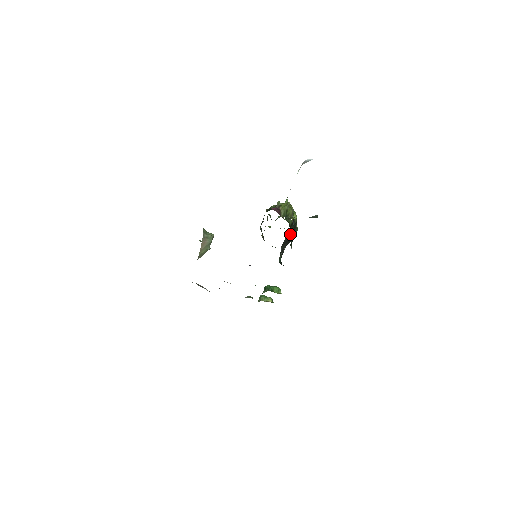
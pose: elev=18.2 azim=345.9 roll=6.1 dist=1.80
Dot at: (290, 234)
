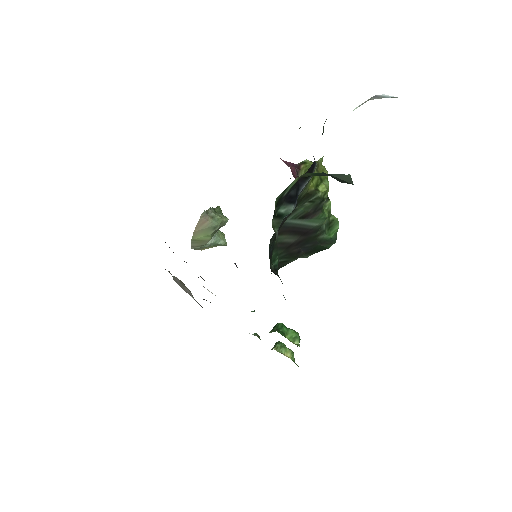
Dot at: (303, 217)
